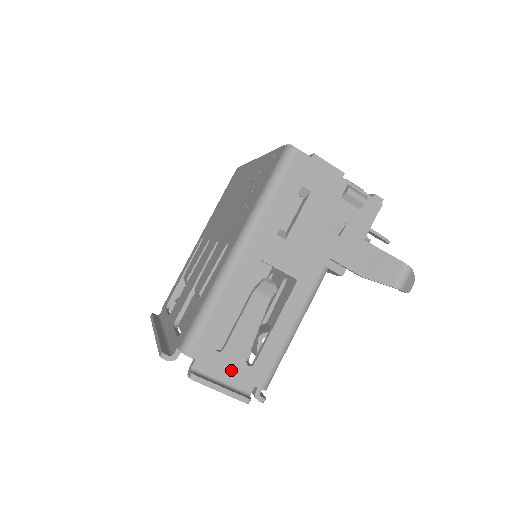
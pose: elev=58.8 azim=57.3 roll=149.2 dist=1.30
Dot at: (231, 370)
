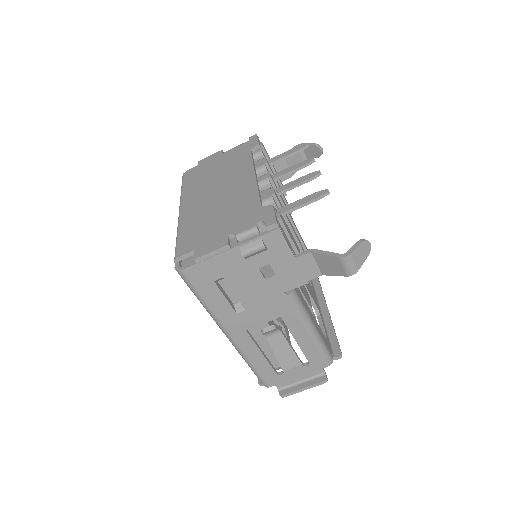
Dot at: (300, 374)
